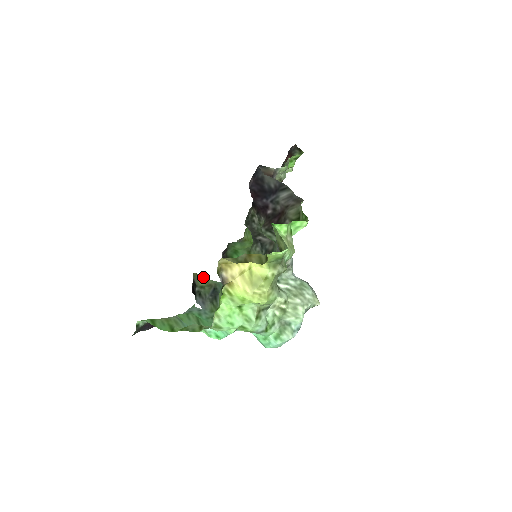
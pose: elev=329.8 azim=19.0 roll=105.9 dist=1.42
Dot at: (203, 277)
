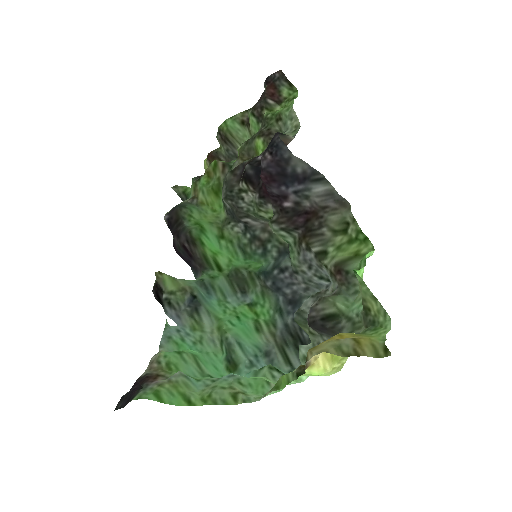
Dot at: (171, 278)
